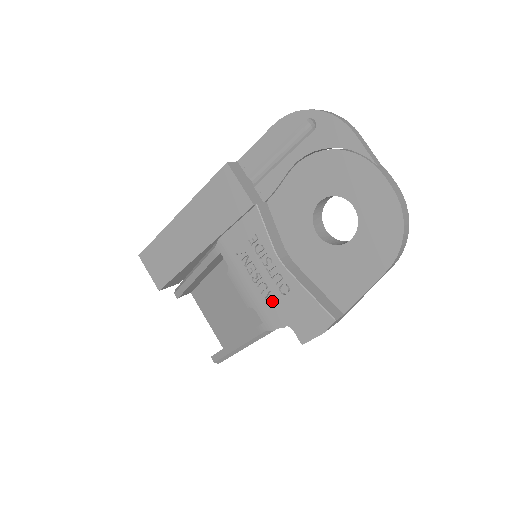
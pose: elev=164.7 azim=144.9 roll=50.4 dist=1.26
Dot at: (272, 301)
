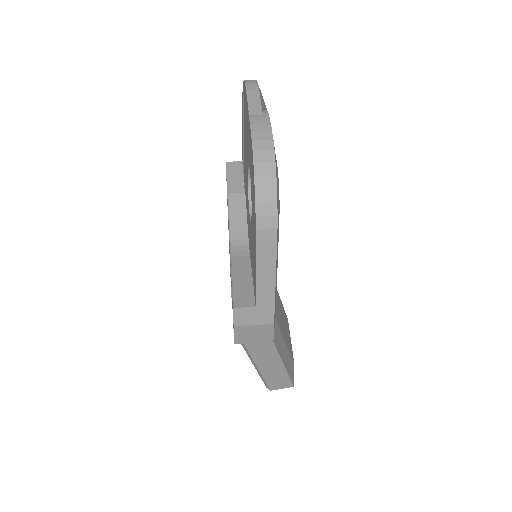
Dot at: occluded
